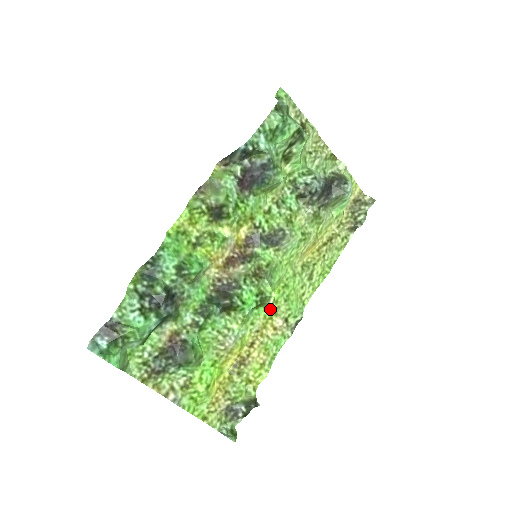
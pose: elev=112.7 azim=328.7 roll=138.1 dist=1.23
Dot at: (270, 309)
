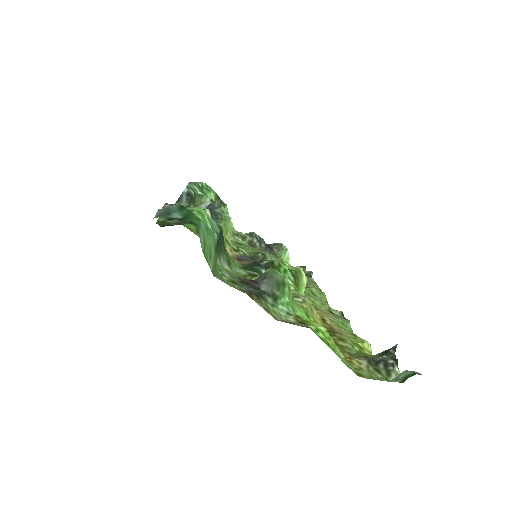
Dot at: (308, 299)
